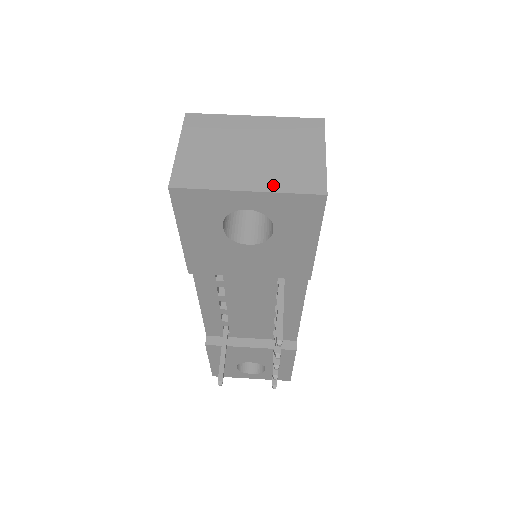
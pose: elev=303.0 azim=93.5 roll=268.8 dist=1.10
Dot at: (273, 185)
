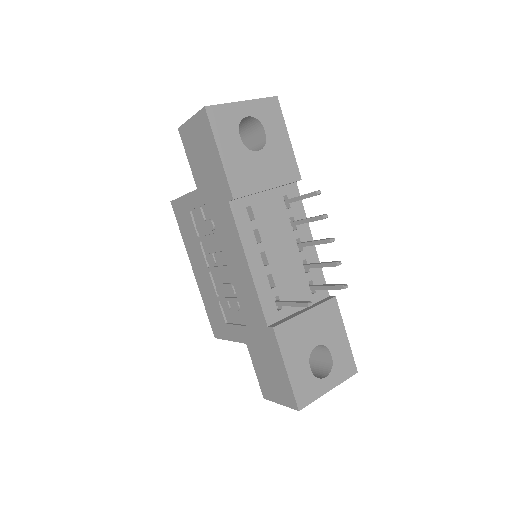
Dot at: (251, 101)
